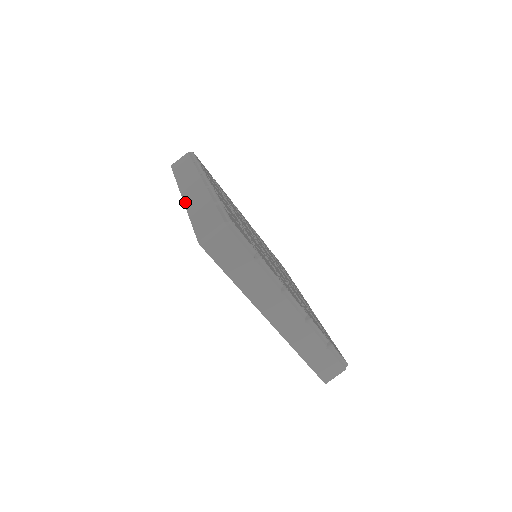
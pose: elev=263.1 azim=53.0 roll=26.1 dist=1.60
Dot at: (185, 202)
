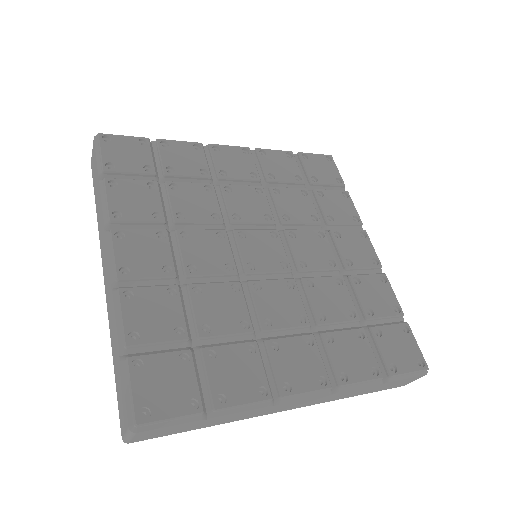
Dot at: occluded
